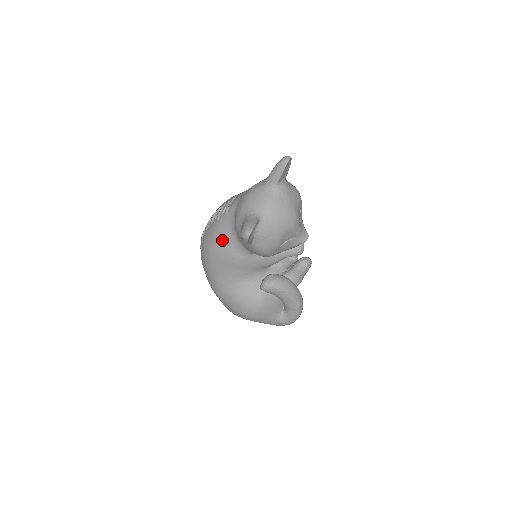
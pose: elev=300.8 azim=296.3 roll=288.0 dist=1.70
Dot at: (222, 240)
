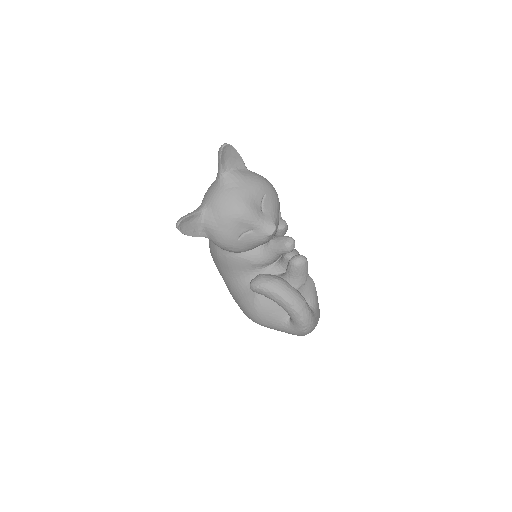
Dot at: occluded
